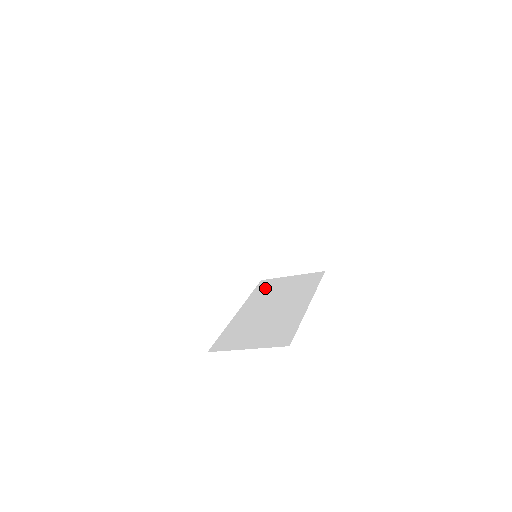
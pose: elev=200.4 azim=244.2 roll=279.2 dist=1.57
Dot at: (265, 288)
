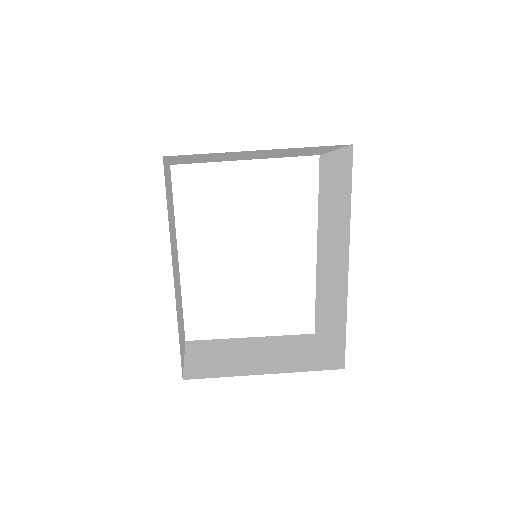
Dot at: (323, 187)
